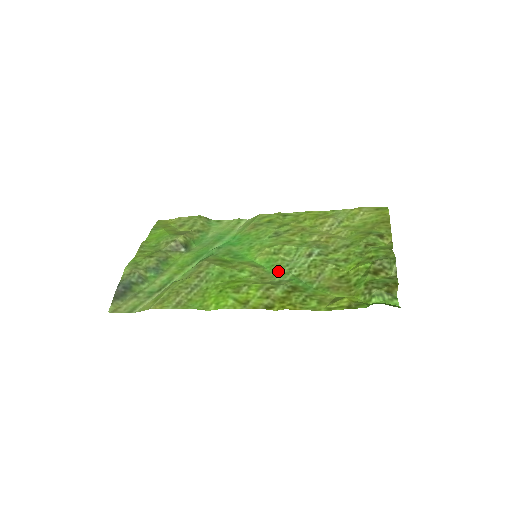
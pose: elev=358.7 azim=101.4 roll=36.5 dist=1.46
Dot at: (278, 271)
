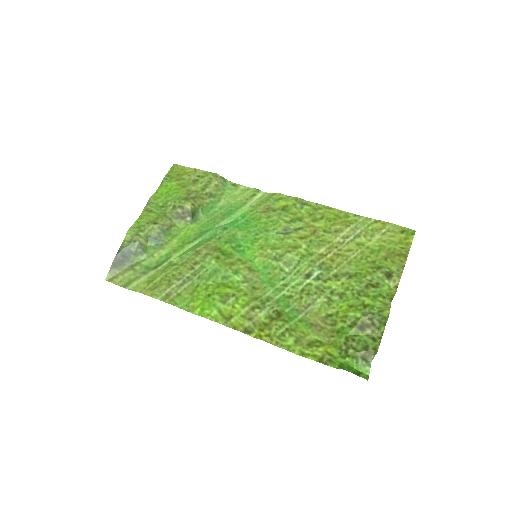
Dot at: (272, 283)
